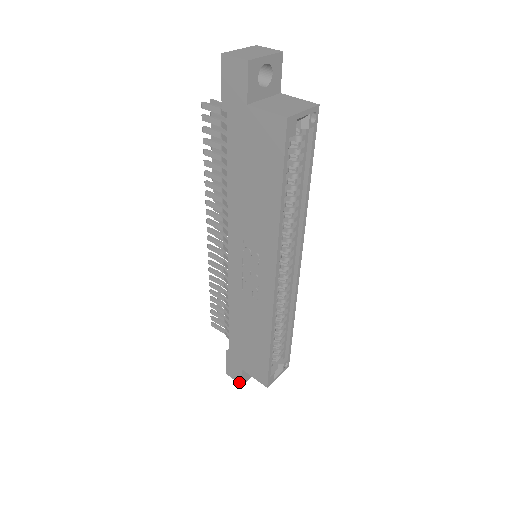
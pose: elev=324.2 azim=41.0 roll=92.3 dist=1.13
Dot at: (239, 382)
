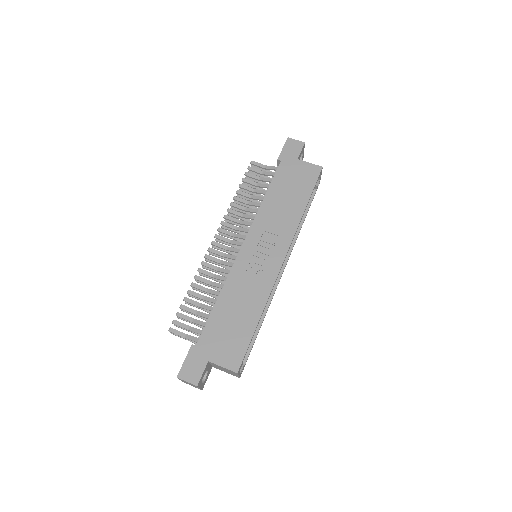
Dot at: (195, 382)
